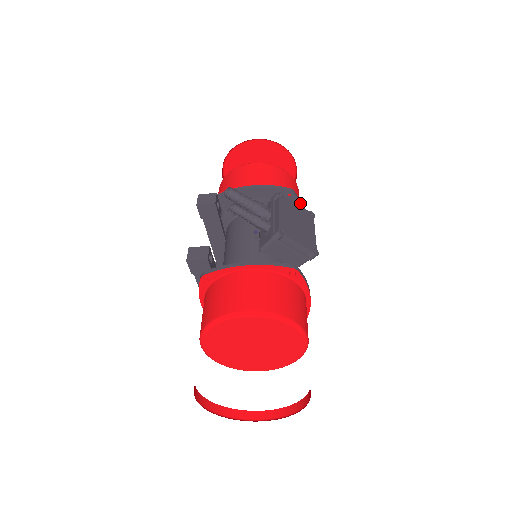
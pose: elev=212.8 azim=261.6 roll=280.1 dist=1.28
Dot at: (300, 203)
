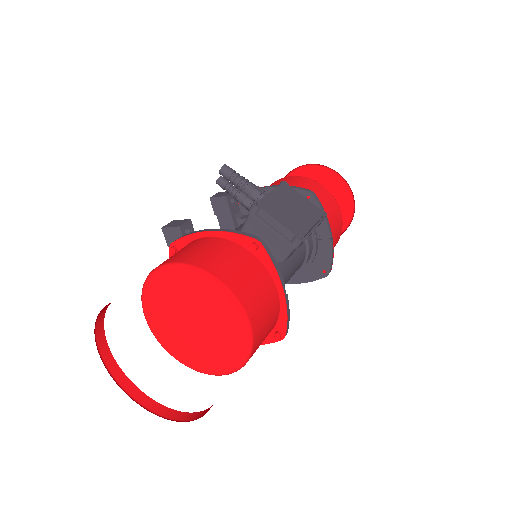
Dot at: (322, 209)
